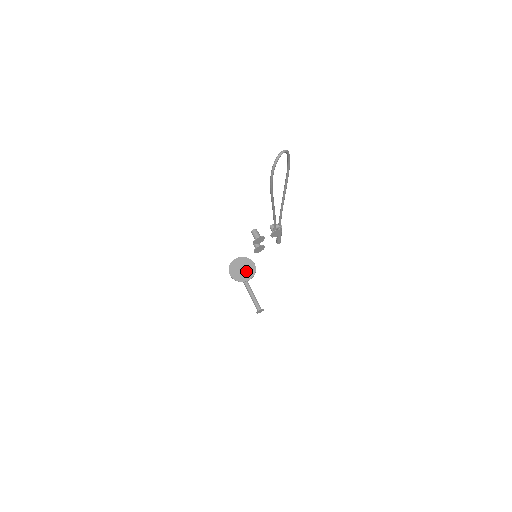
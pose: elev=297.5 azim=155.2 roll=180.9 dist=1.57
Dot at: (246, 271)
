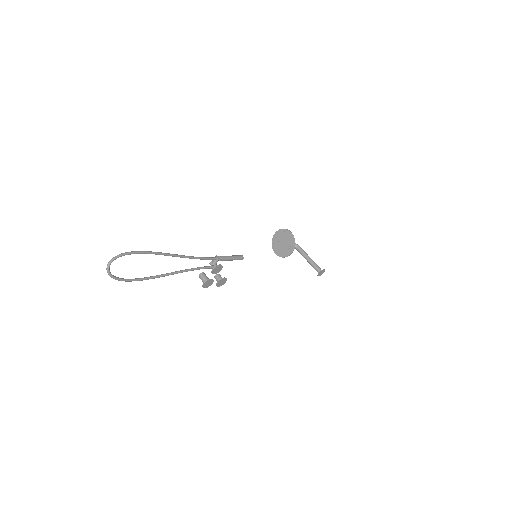
Dot at: (286, 244)
